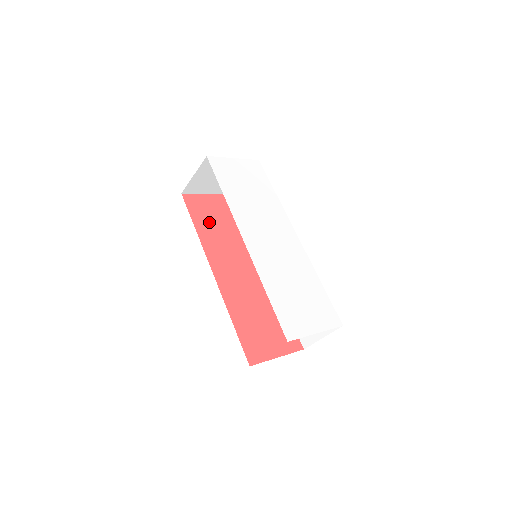
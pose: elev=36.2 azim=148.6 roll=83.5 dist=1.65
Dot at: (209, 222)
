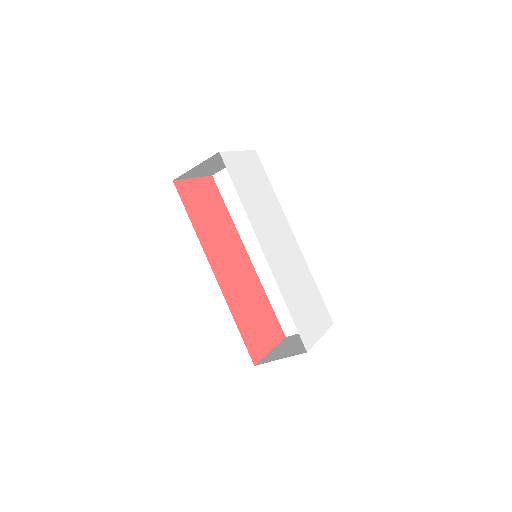
Dot at: (201, 213)
